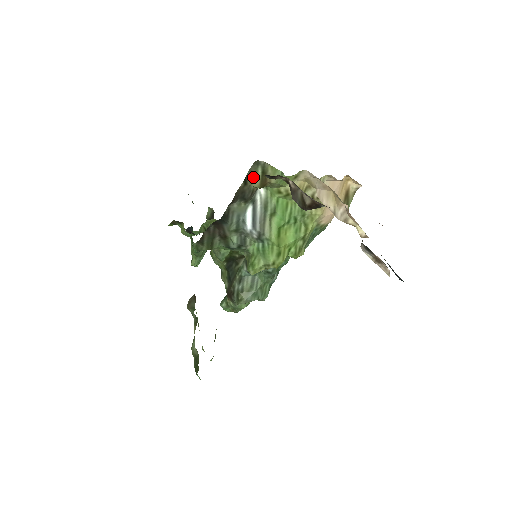
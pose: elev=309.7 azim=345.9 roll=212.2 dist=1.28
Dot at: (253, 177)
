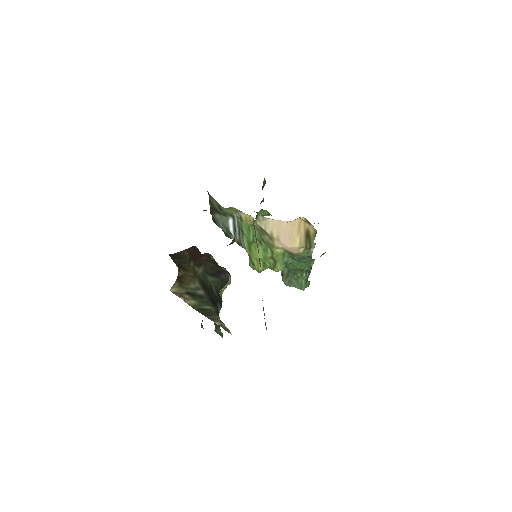
Dot at: (213, 201)
